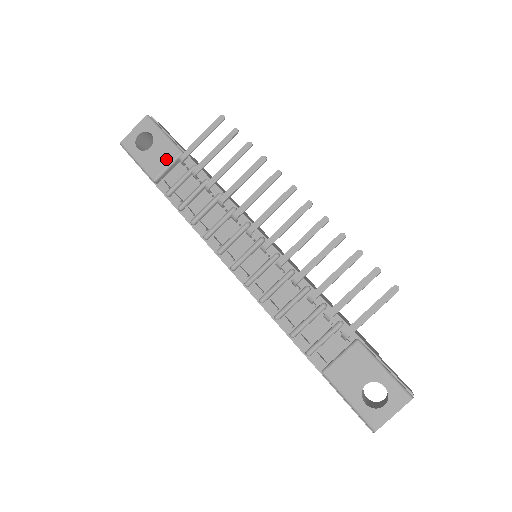
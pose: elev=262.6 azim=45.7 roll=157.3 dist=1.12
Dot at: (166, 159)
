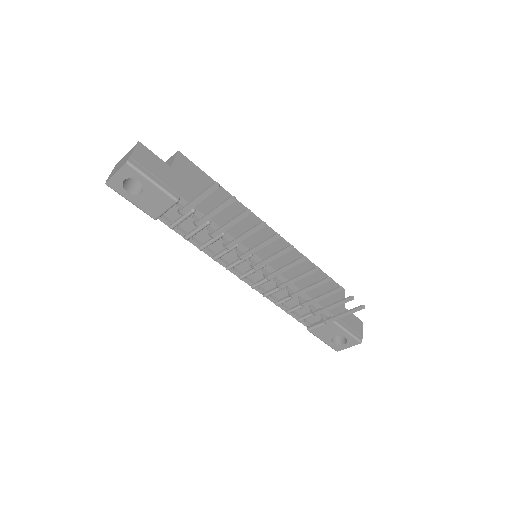
Dot at: (162, 205)
